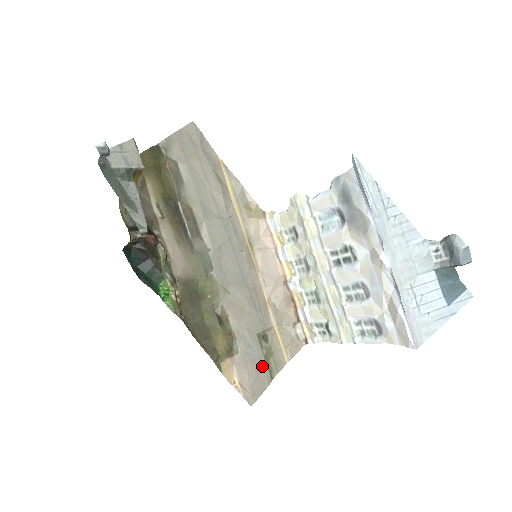
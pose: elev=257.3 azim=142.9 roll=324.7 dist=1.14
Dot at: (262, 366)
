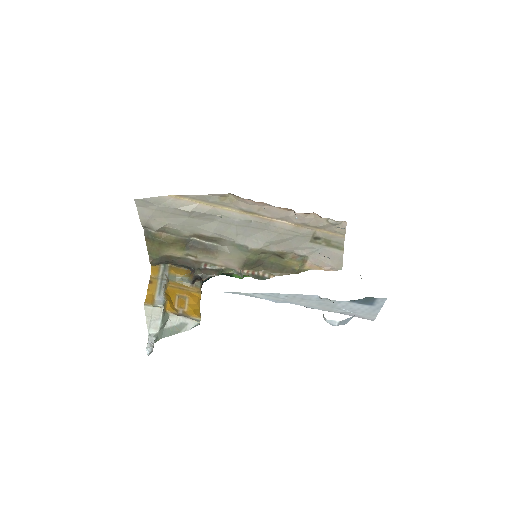
Dot at: (329, 251)
